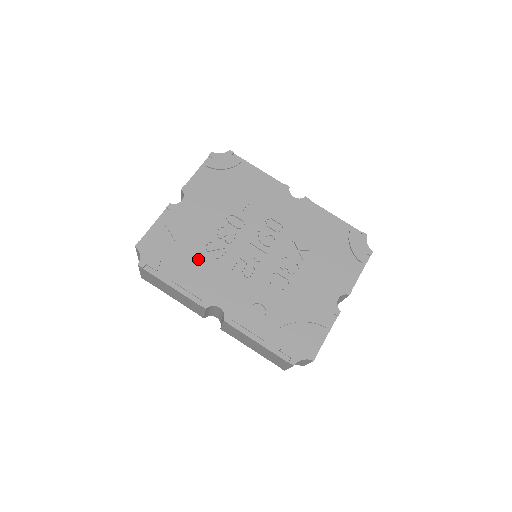
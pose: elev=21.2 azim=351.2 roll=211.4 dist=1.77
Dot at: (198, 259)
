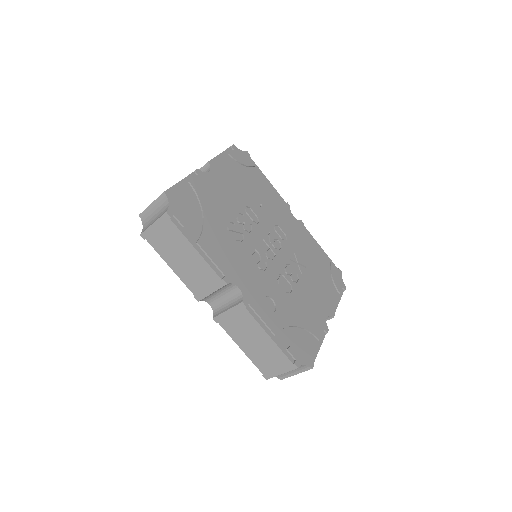
Dot at: (221, 233)
